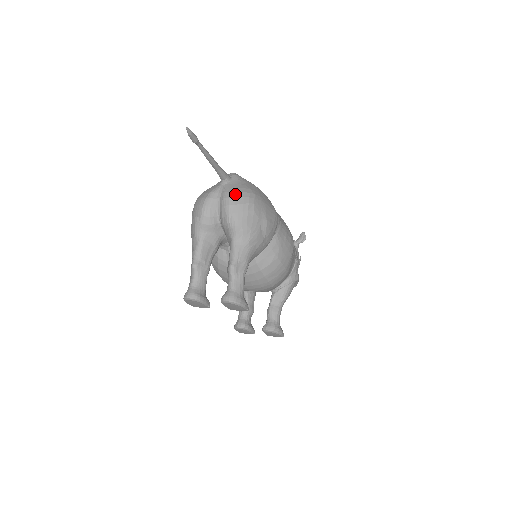
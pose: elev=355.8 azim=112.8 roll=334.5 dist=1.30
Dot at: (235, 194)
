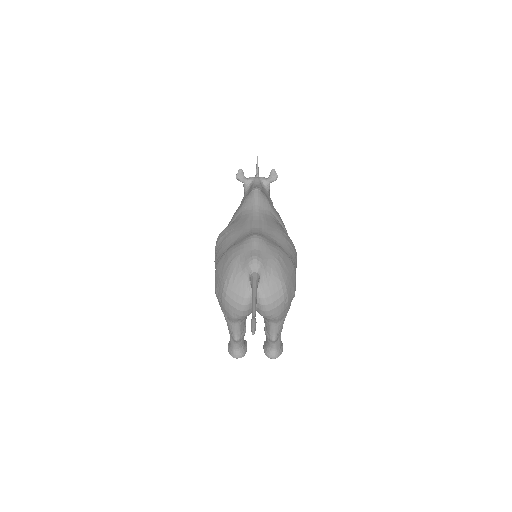
Dot at: (272, 298)
